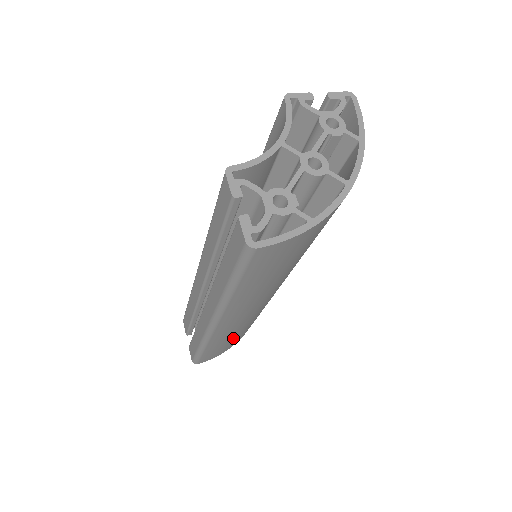
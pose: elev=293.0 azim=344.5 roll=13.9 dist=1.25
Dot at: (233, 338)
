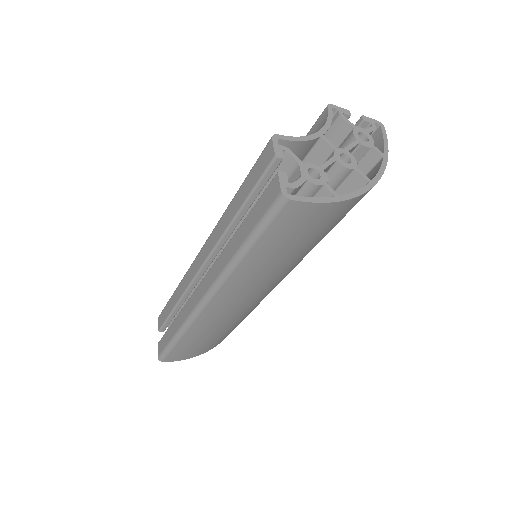
Dot at: (209, 338)
